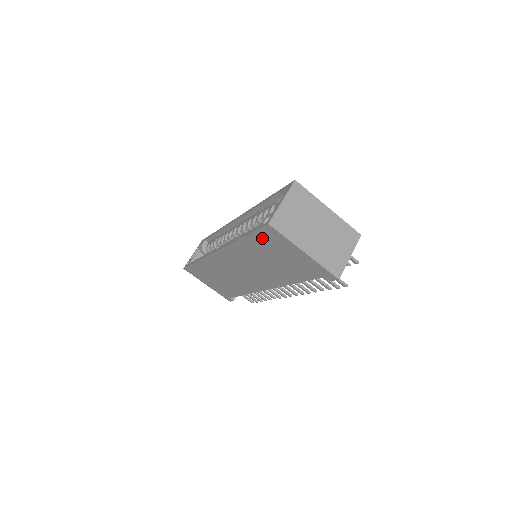
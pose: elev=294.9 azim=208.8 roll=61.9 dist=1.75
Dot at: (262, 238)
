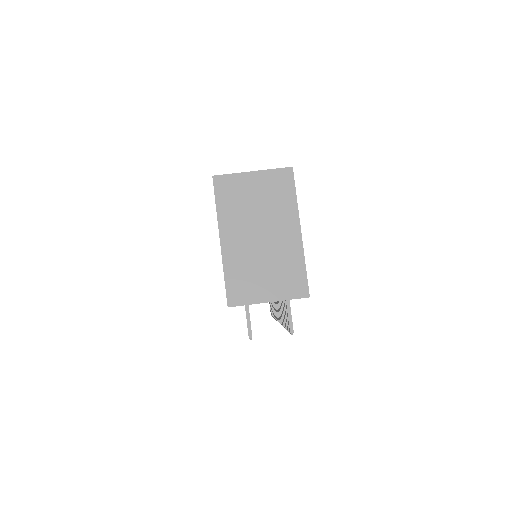
Dot at: occluded
